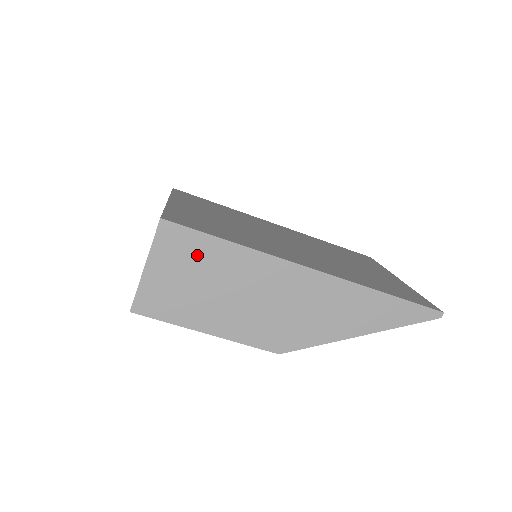
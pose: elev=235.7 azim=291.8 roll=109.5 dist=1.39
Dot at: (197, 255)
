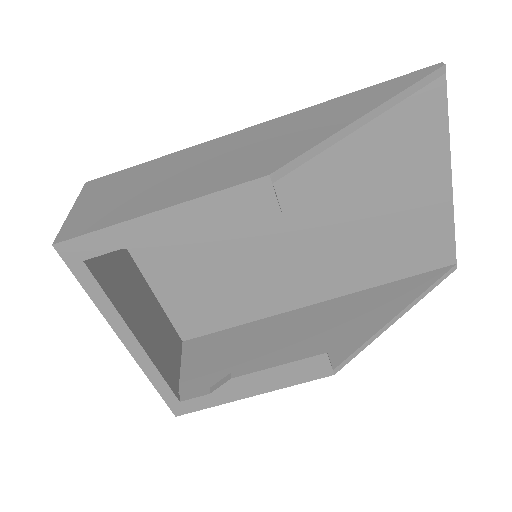
Dot at: (127, 179)
